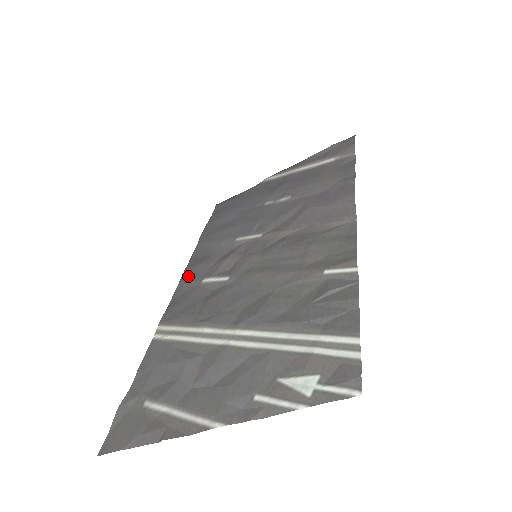
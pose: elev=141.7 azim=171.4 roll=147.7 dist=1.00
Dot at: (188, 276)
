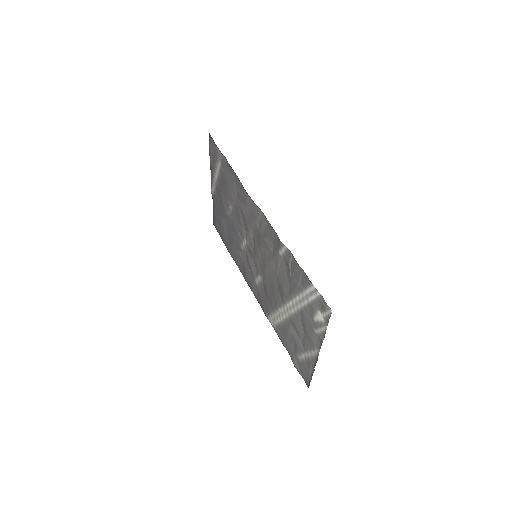
Dot at: (249, 284)
